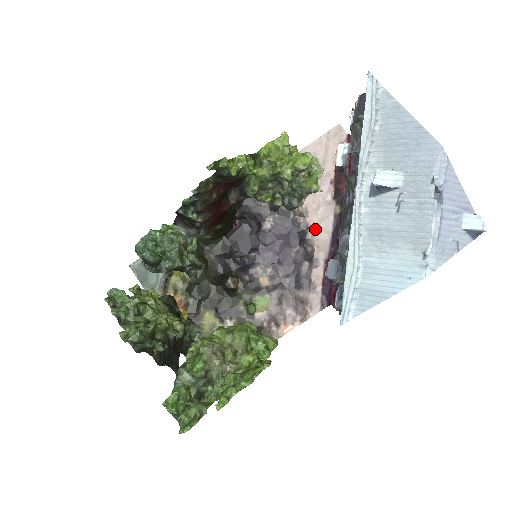
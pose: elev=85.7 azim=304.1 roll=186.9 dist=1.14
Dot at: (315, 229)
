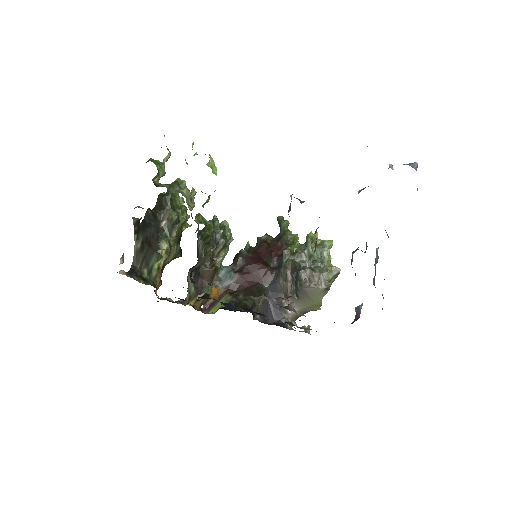
Dot at: occluded
